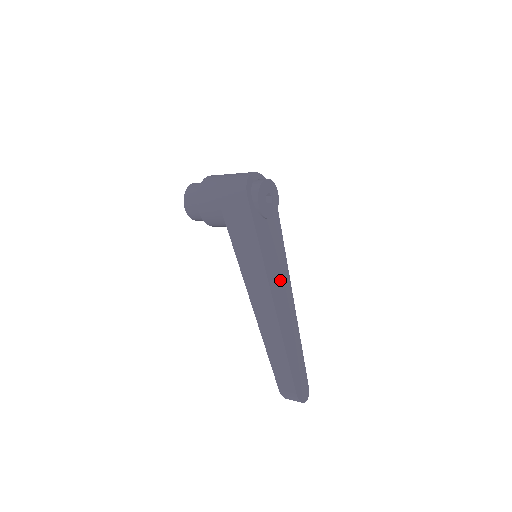
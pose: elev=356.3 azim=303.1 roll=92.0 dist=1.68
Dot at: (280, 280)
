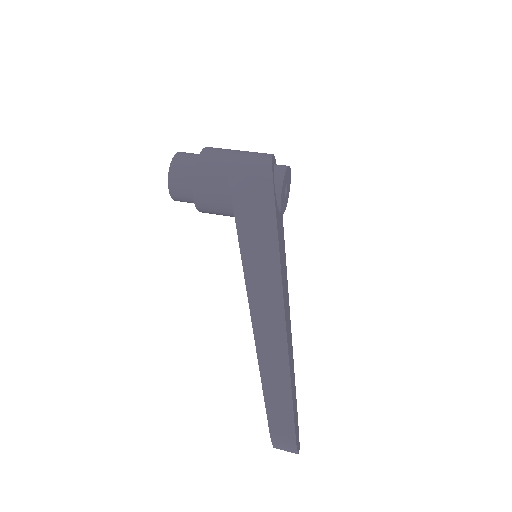
Dot at: (285, 290)
